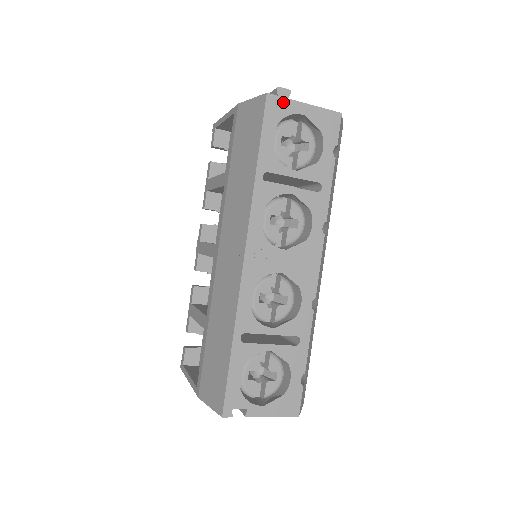
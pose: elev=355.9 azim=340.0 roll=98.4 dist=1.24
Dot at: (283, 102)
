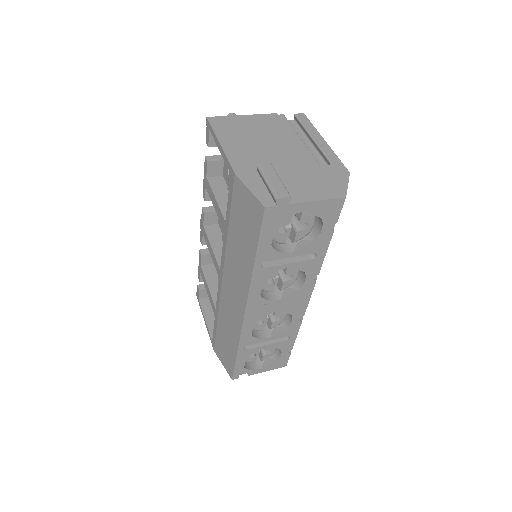
Dot at: (282, 209)
